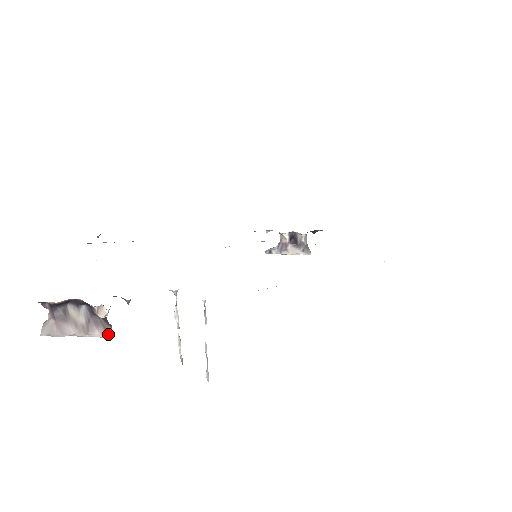
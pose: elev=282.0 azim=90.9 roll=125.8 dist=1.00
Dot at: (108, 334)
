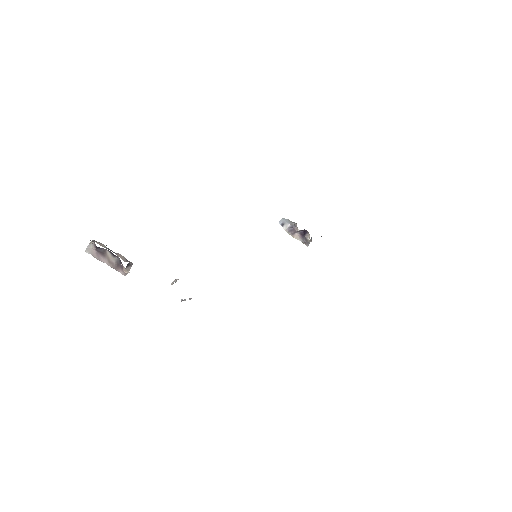
Dot at: (127, 273)
